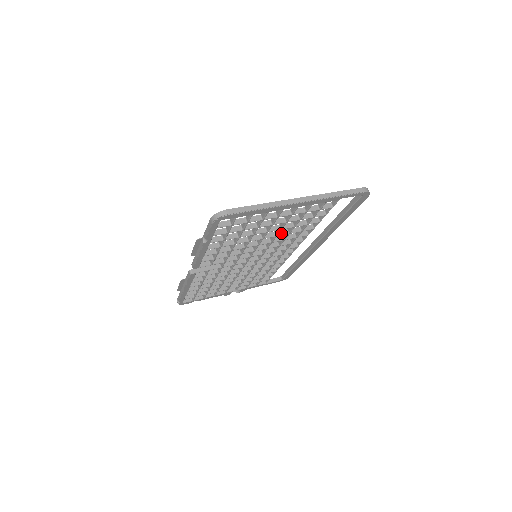
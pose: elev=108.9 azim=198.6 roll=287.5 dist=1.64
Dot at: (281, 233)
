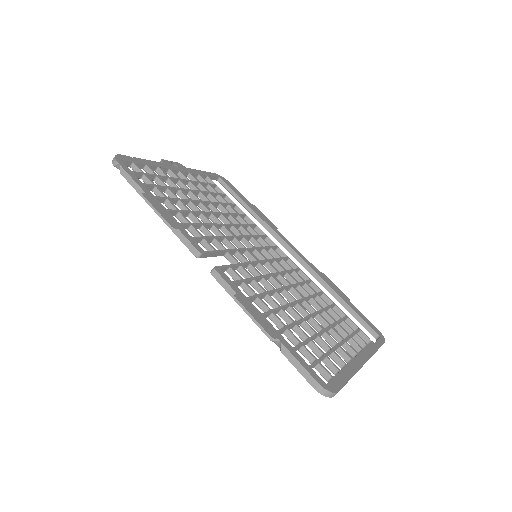
Dot at: occluded
